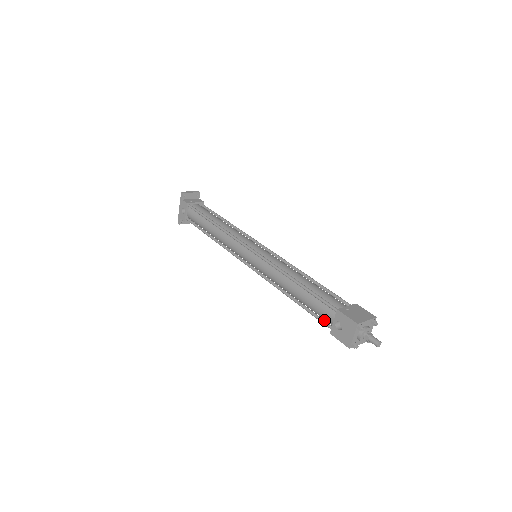
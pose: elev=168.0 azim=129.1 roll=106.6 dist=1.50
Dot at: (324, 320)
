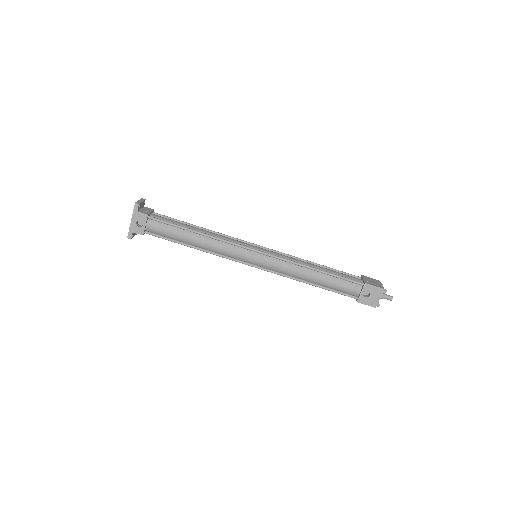
Dot at: (348, 294)
